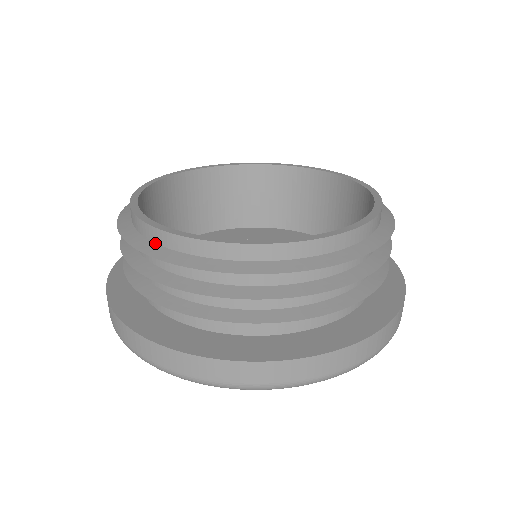
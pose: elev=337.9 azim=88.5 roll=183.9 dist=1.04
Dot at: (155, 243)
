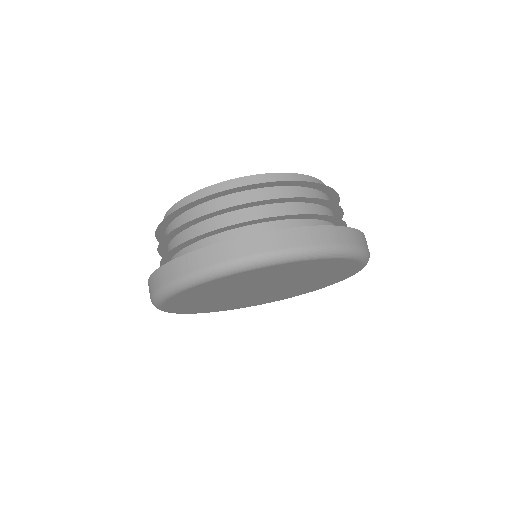
Dot at: occluded
